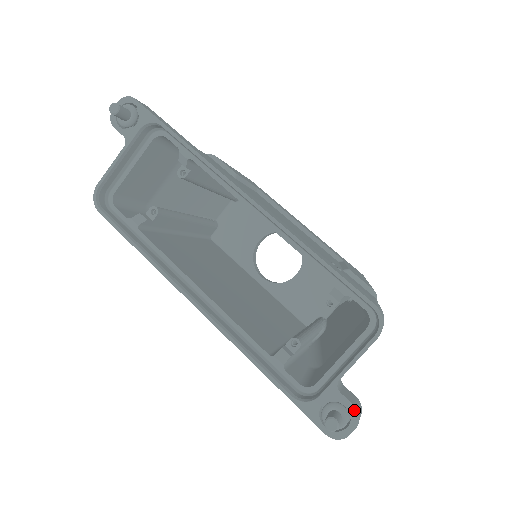
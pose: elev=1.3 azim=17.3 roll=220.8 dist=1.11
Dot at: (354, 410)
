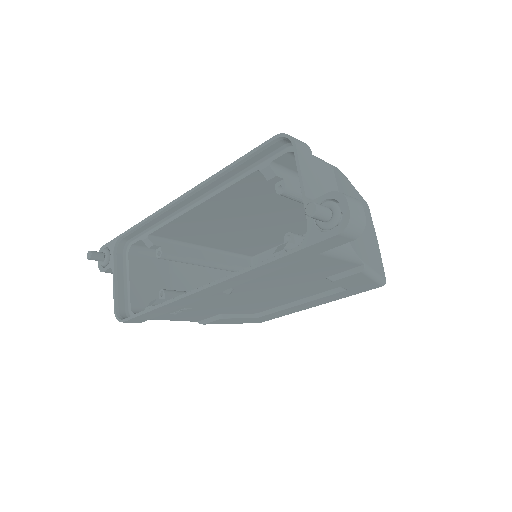
Dot at: (332, 194)
